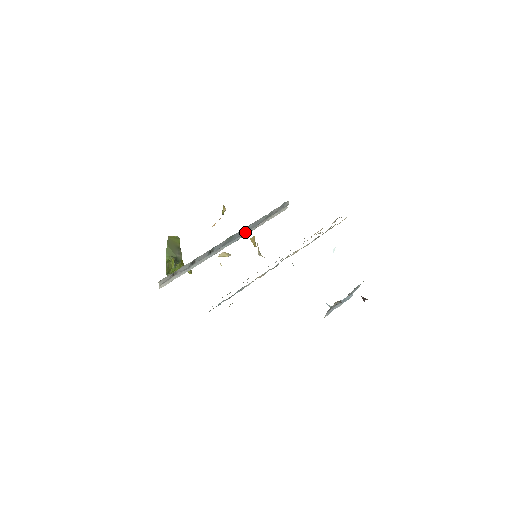
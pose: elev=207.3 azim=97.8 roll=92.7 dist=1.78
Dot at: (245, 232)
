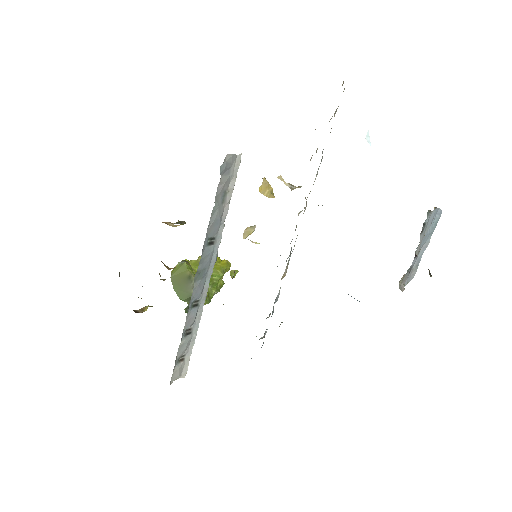
Dot at: (214, 244)
